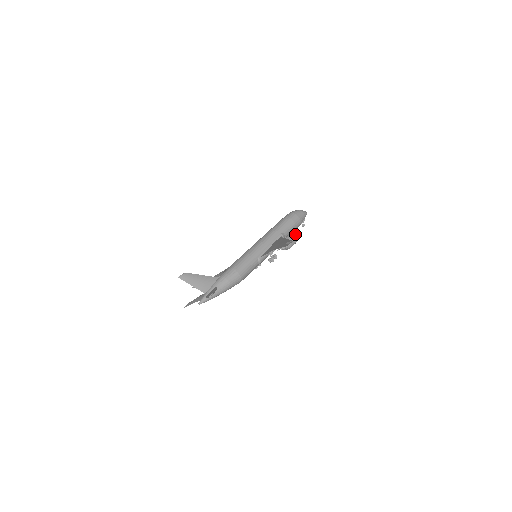
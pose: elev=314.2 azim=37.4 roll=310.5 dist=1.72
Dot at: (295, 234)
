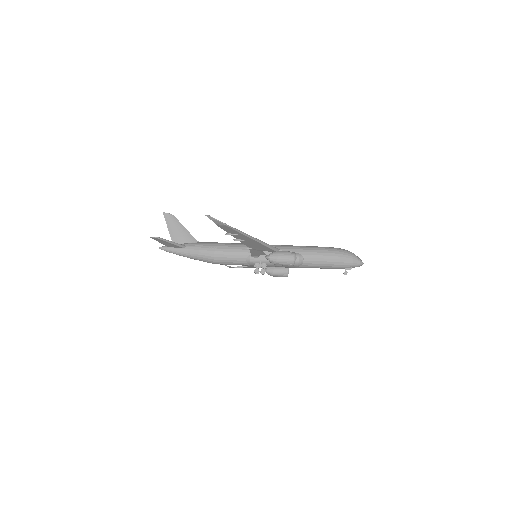
Dot at: (294, 254)
